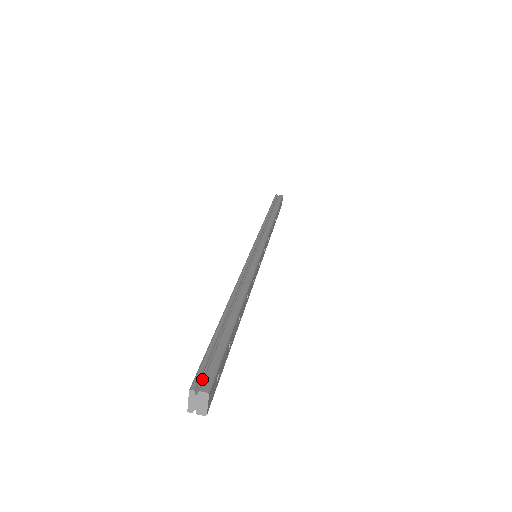
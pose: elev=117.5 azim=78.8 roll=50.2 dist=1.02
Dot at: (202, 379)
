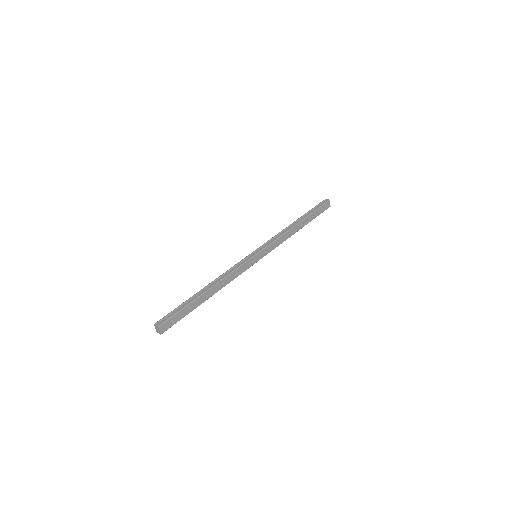
Dot at: (163, 321)
